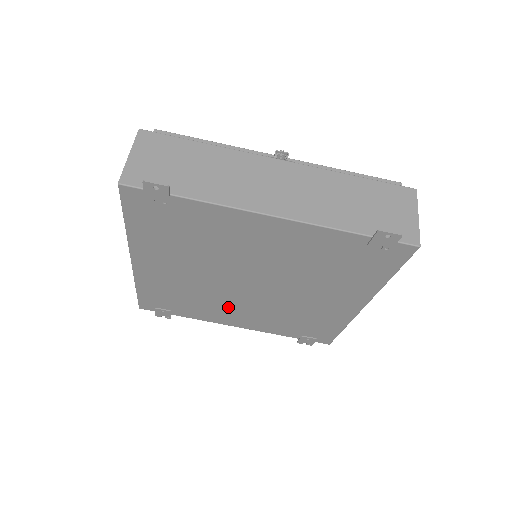
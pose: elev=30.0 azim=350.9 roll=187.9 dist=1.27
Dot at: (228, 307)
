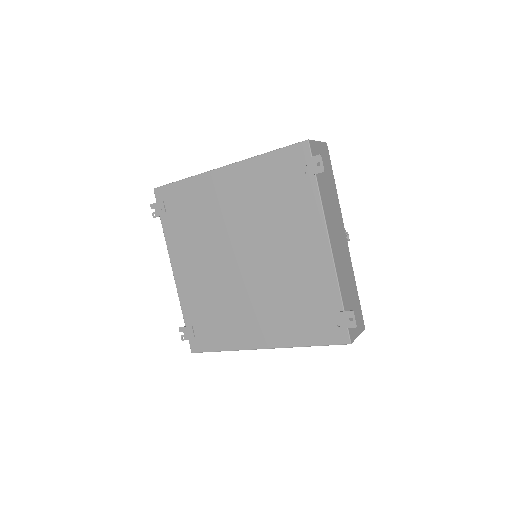
Dot at: (200, 255)
